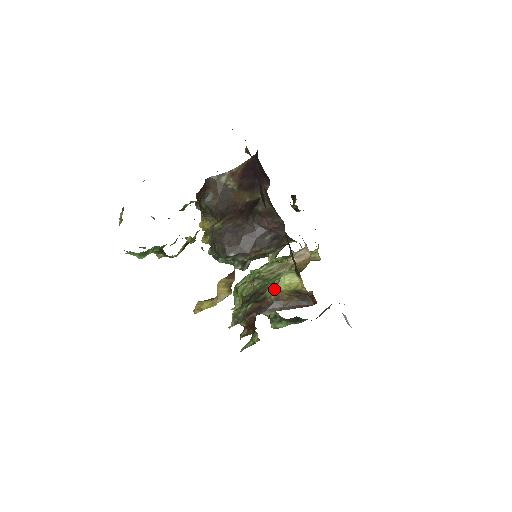
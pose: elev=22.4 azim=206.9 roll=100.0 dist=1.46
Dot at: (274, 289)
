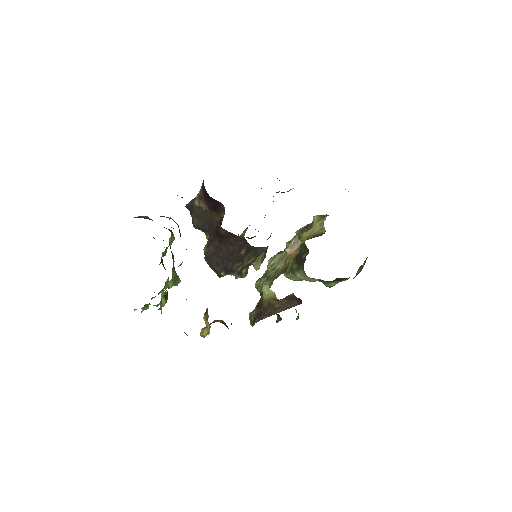
Dot at: (264, 297)
